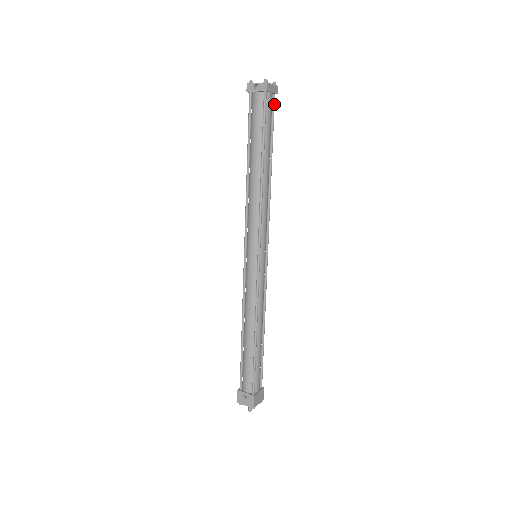
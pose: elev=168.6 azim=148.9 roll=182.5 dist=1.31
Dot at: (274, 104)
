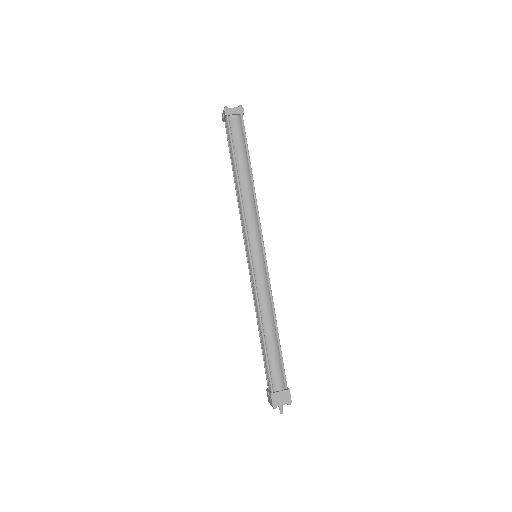
Dot at: (243, 122)
